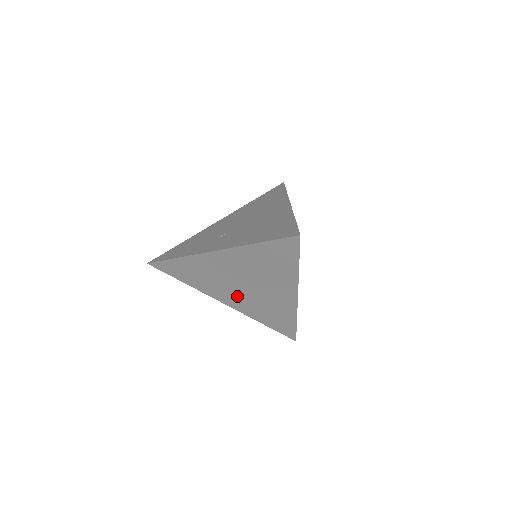
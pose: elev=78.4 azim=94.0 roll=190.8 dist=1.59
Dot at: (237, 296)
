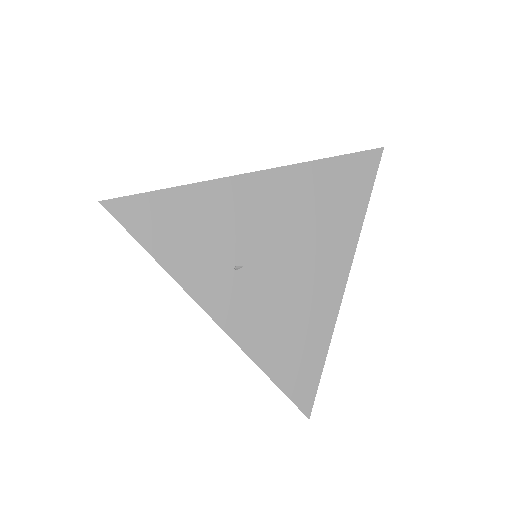
Dot at: occluded
